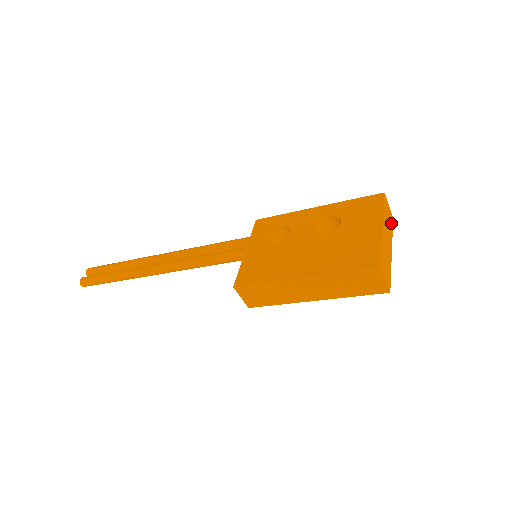
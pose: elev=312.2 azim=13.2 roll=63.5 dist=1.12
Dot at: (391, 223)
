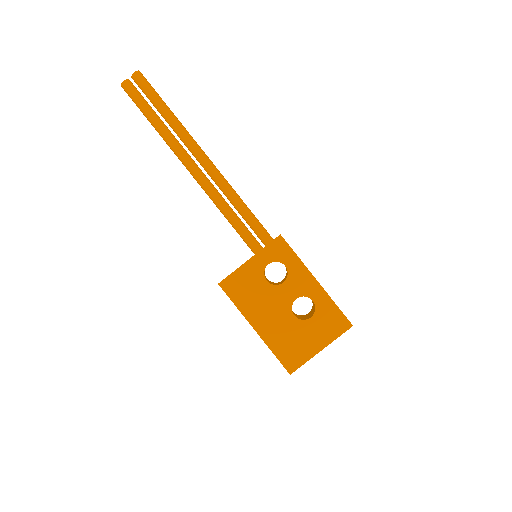
Dot at: occluded
